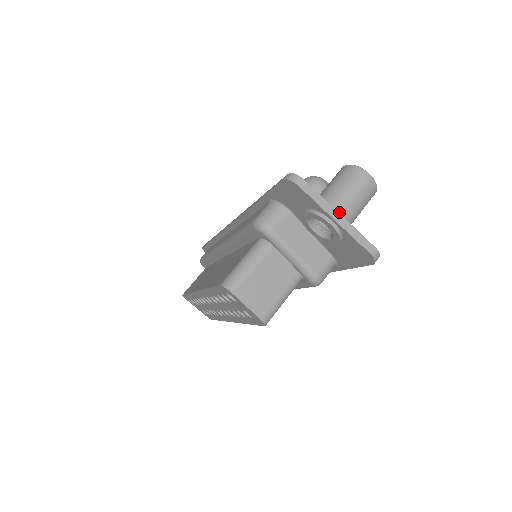
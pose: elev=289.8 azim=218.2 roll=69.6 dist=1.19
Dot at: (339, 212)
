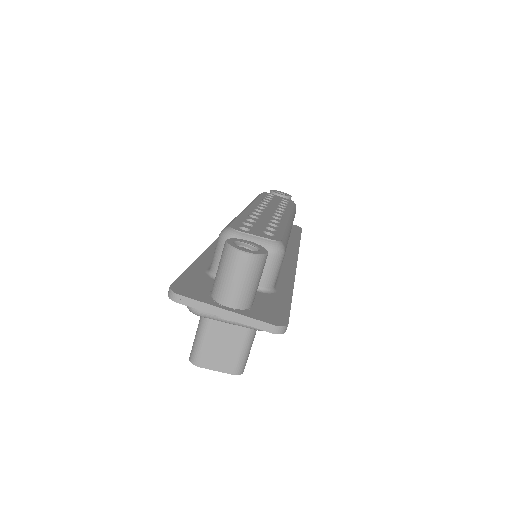
Dot at: (228, 303)
